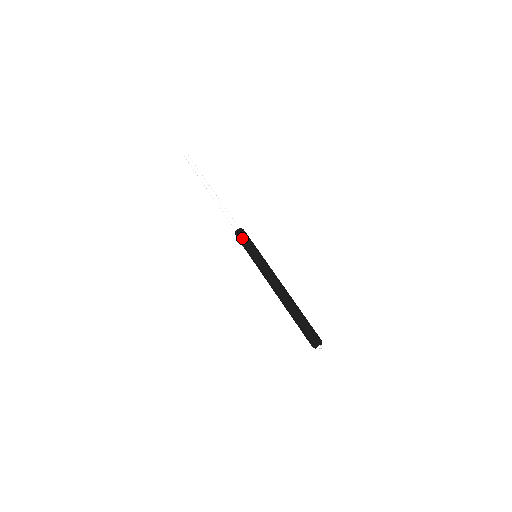
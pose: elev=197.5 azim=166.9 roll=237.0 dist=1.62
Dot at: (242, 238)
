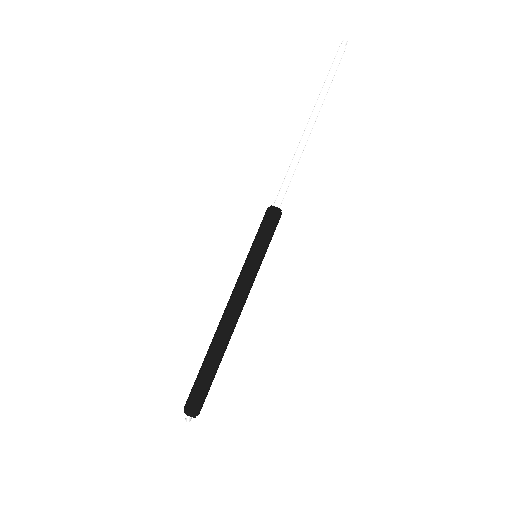
Dot at: (267, 222)
